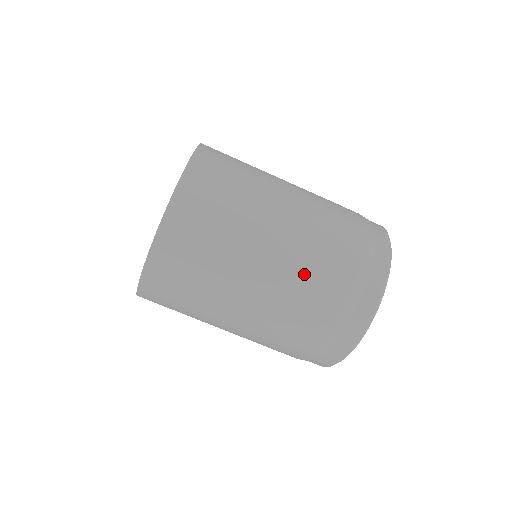
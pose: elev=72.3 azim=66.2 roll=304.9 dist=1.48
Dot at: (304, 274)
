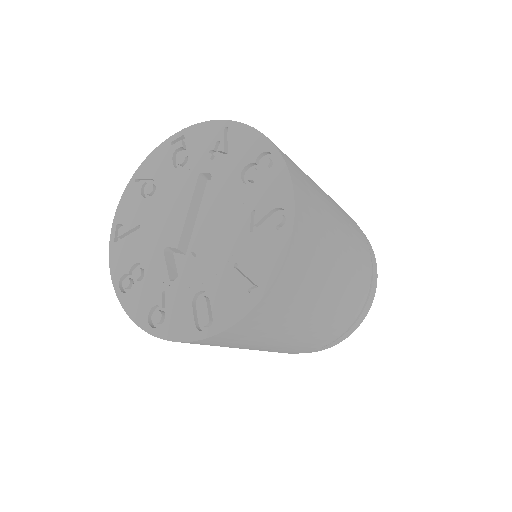
Dot at: (342, 310)
